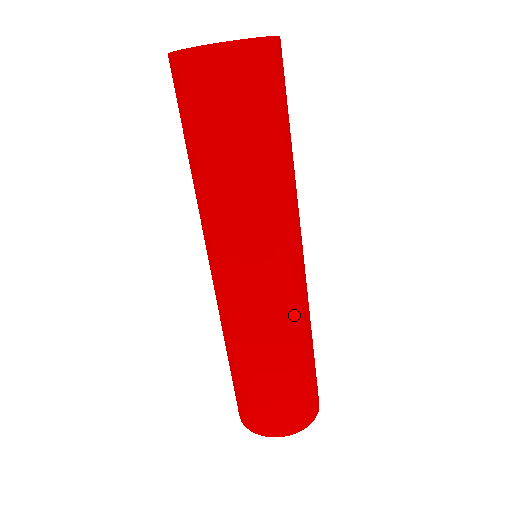
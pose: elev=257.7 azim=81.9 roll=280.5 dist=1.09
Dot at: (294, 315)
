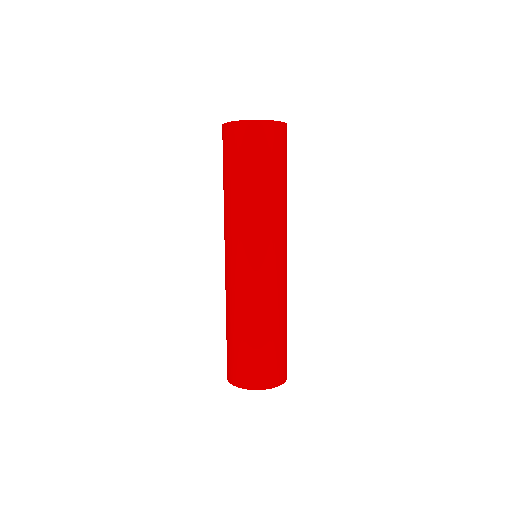
Dot at: (276, 294)
